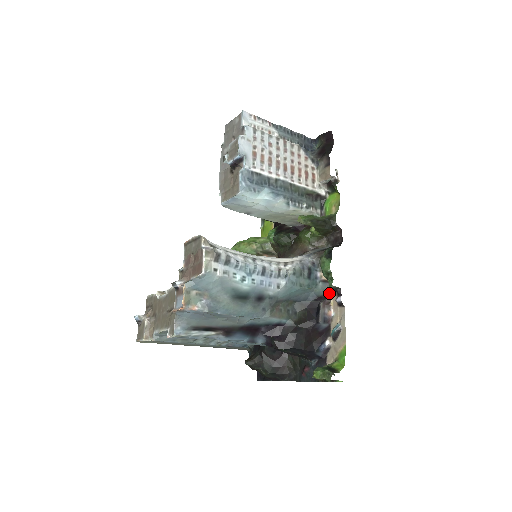
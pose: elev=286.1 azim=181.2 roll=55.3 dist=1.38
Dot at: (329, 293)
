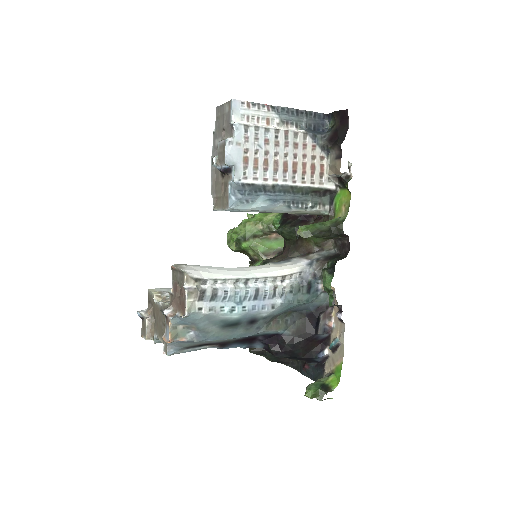
Dot at: occluded
